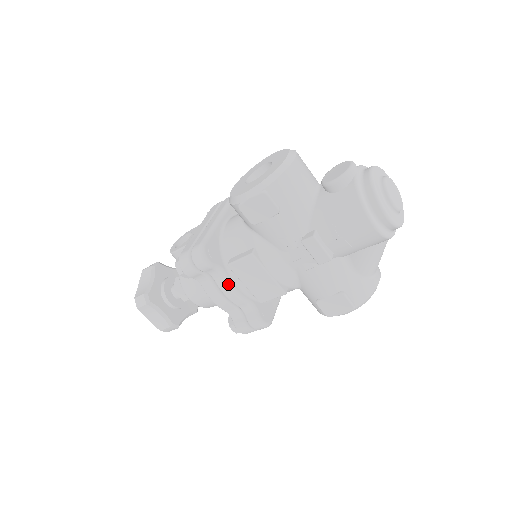
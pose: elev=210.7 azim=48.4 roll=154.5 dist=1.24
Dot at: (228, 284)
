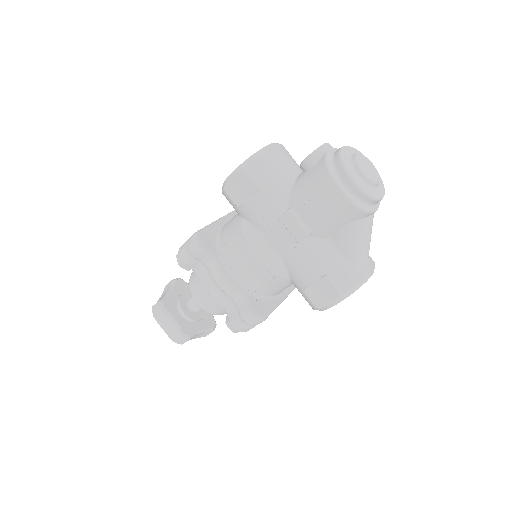
Dot at: (219, 271)
